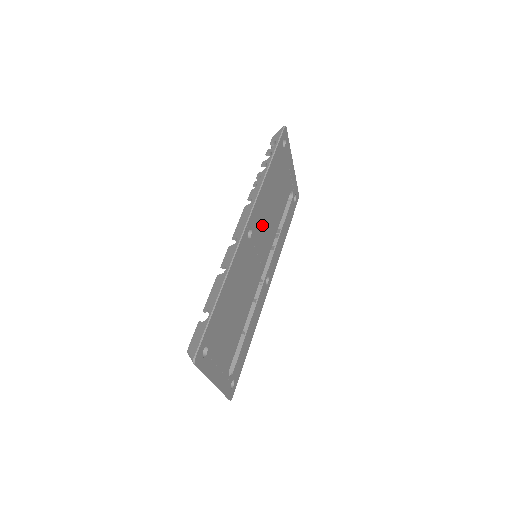
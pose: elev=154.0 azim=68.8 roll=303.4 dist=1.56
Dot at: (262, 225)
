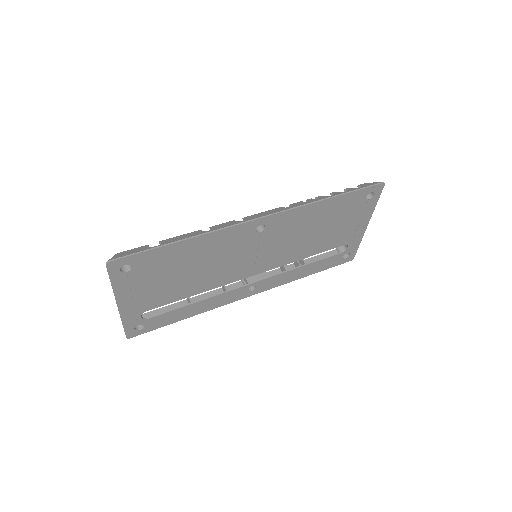
Dot at: (283, 237)
